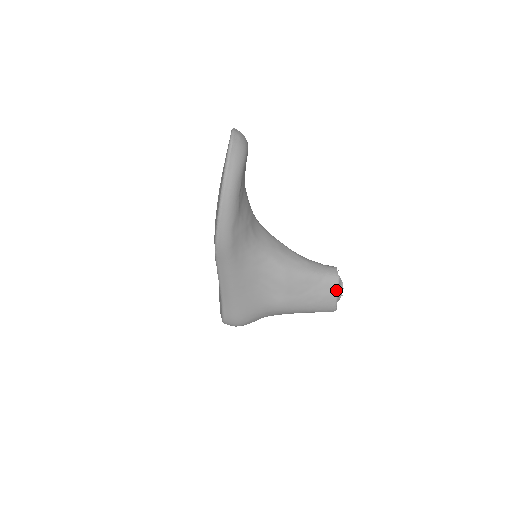
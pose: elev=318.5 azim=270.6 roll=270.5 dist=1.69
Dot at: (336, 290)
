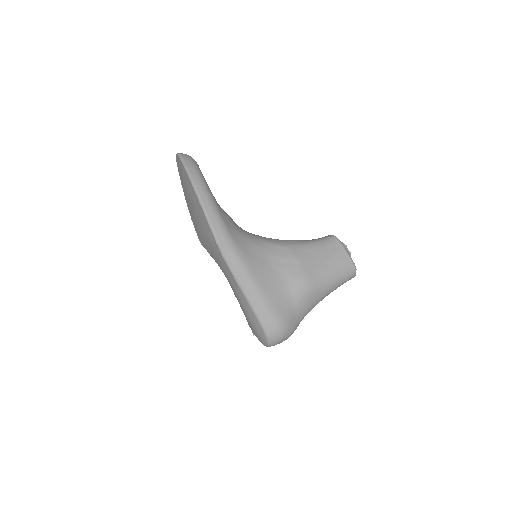
Dot at: (341, 246)
